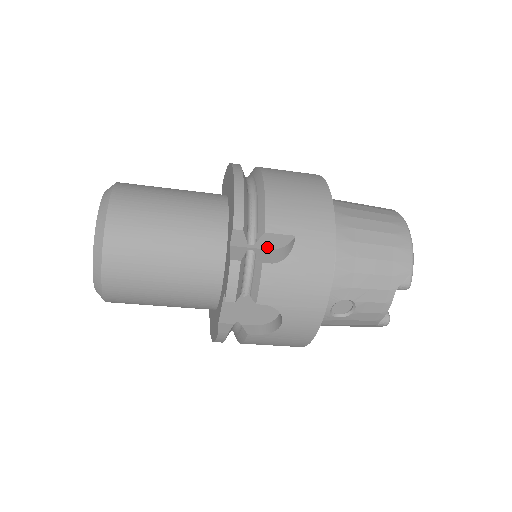
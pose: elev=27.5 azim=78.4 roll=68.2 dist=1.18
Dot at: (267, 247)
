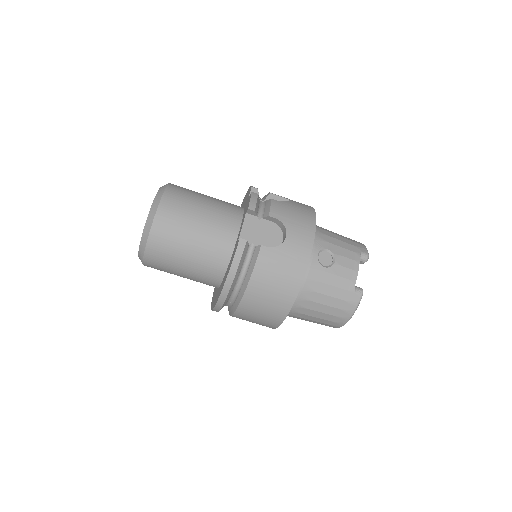
Dot at: occluded
